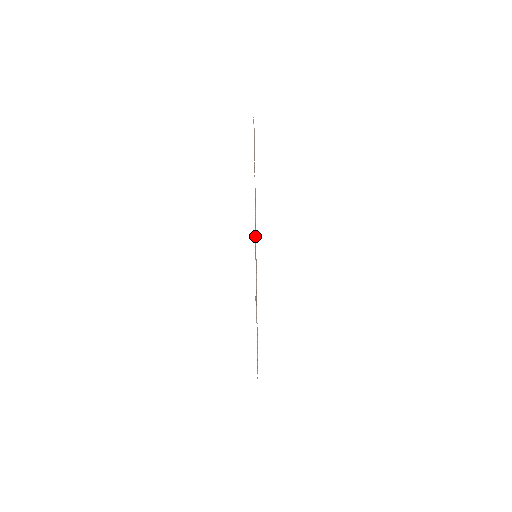
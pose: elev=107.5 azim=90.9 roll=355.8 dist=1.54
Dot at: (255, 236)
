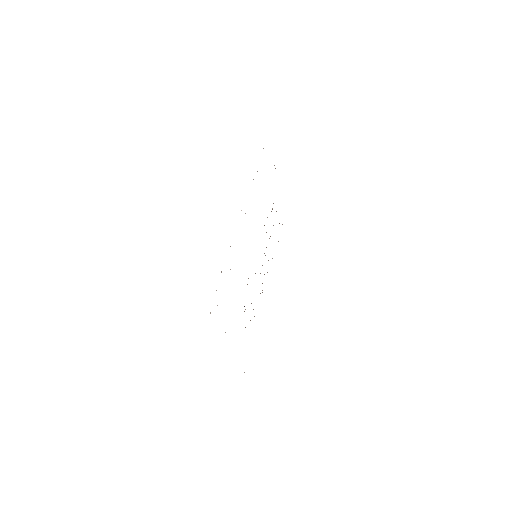
Dot at: occluded
